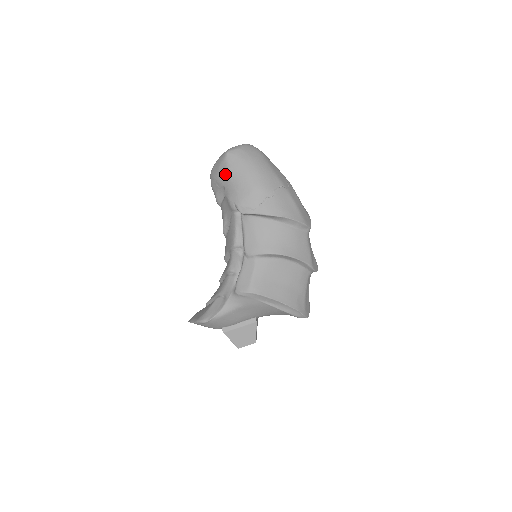
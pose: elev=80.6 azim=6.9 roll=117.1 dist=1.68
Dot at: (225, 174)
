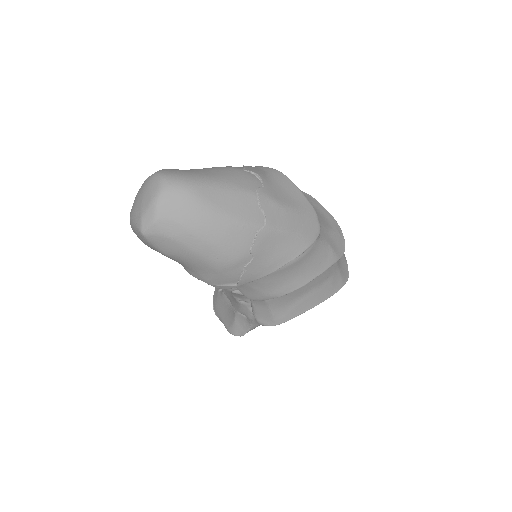
Dot at: occluded
